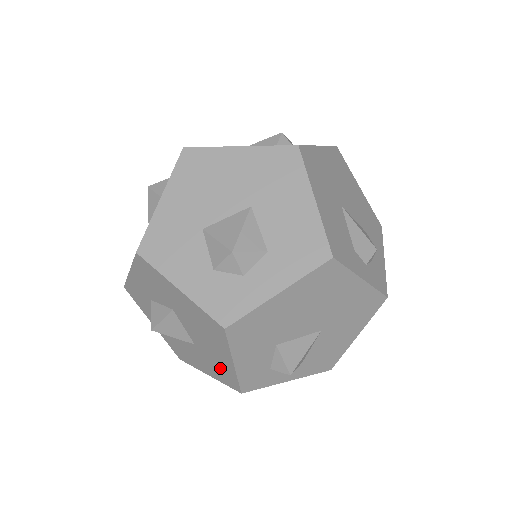
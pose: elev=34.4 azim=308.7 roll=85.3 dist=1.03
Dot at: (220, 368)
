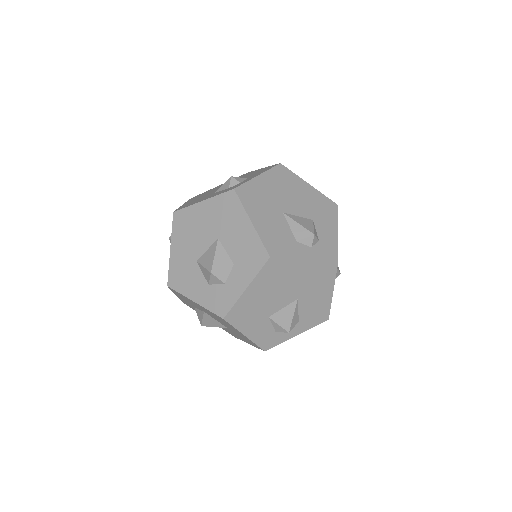
Dot at: (246, 339)
